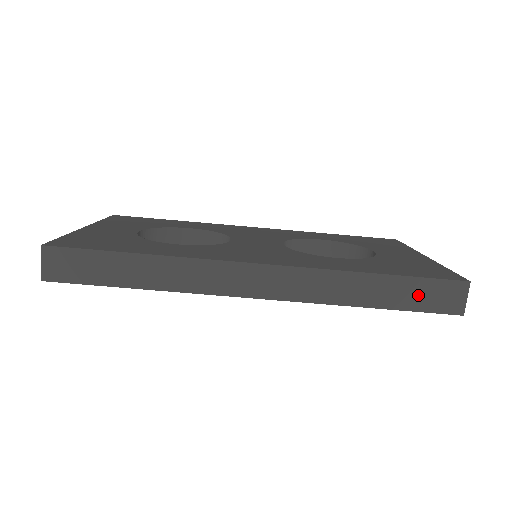
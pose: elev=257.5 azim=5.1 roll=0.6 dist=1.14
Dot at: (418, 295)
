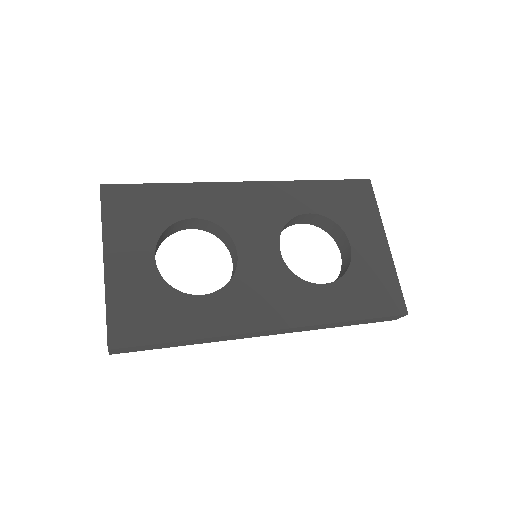
Dot at: (373, 321)
